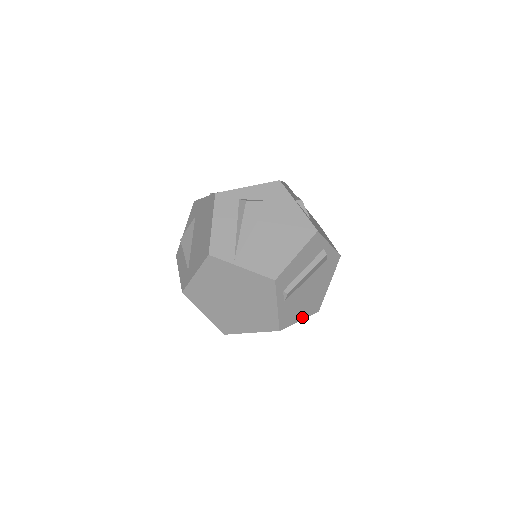
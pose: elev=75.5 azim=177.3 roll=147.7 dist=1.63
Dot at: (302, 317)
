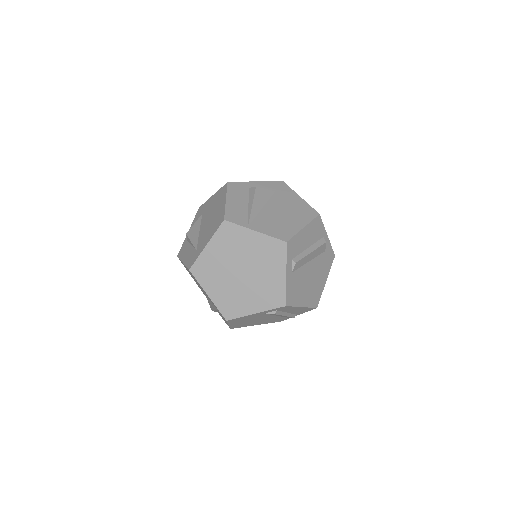
Dot at: (304, 304)
